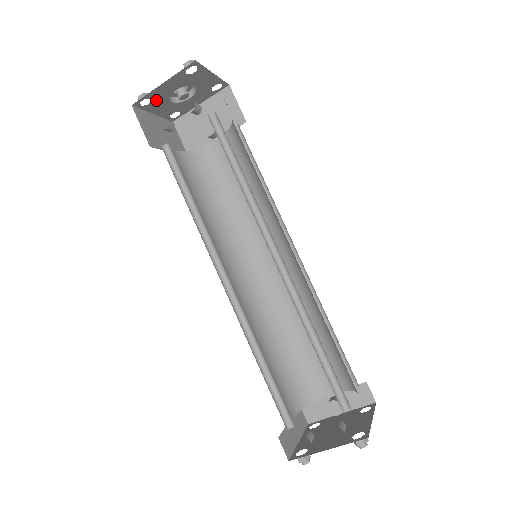
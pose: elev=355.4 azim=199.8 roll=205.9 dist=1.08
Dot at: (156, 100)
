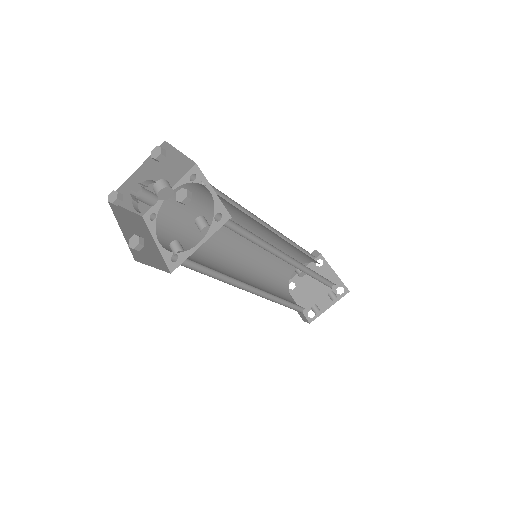
Dot at: occluded
